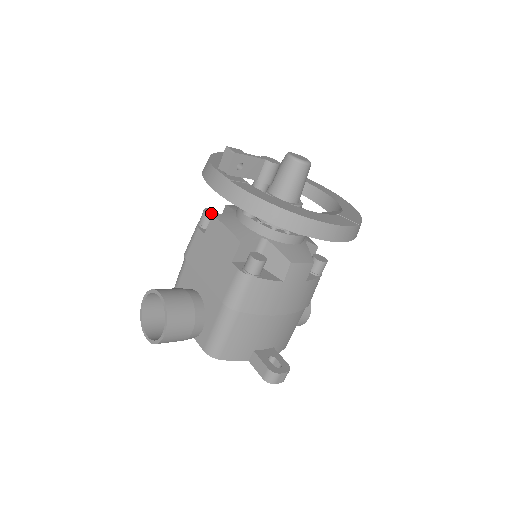
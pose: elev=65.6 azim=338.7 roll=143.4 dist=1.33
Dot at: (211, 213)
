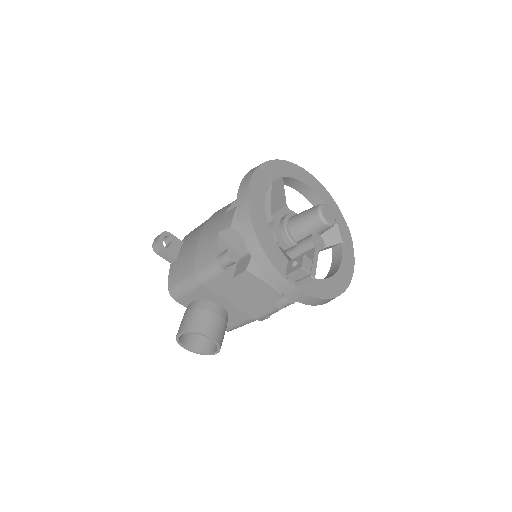
Dot at: (235, 258)
